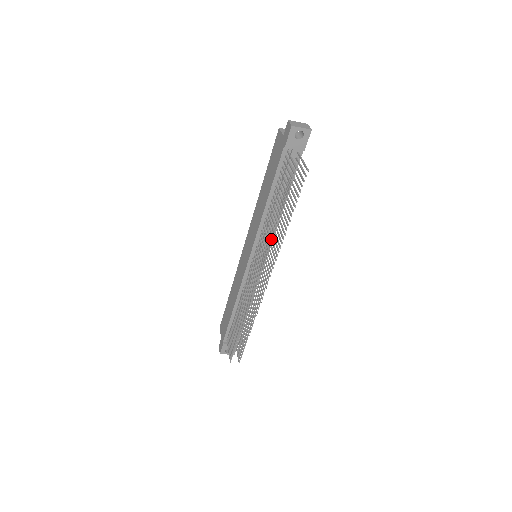
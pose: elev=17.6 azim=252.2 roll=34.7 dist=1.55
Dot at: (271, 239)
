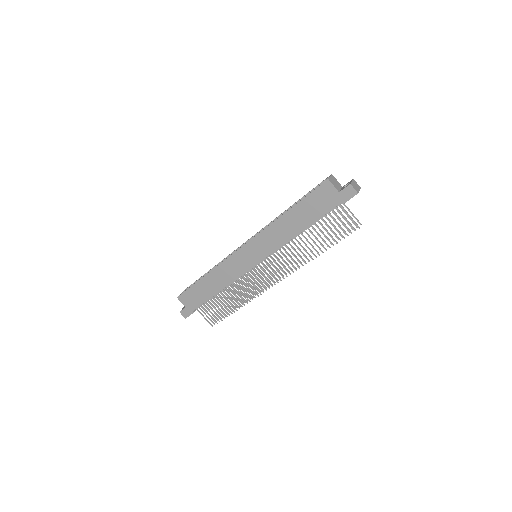
Dot at: (304, 261)
